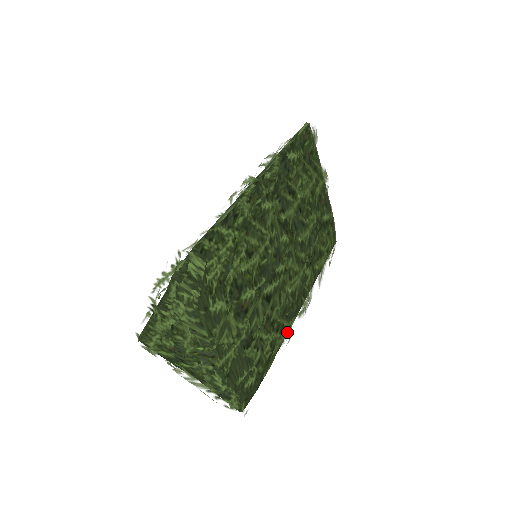
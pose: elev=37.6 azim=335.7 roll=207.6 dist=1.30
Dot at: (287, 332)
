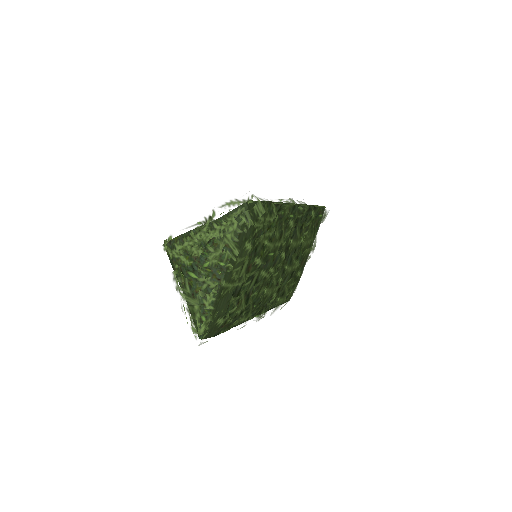
Dot at: (247, 319)
